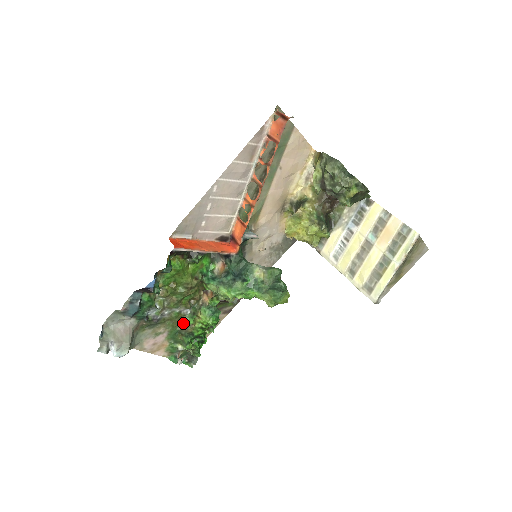
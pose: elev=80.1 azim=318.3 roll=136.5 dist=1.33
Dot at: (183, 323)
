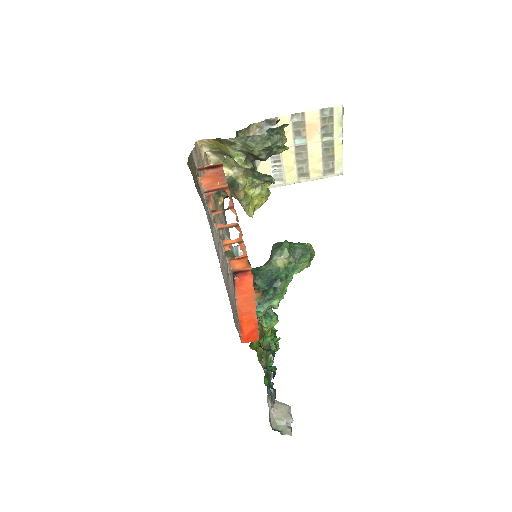
Dot at: (263, 347)
